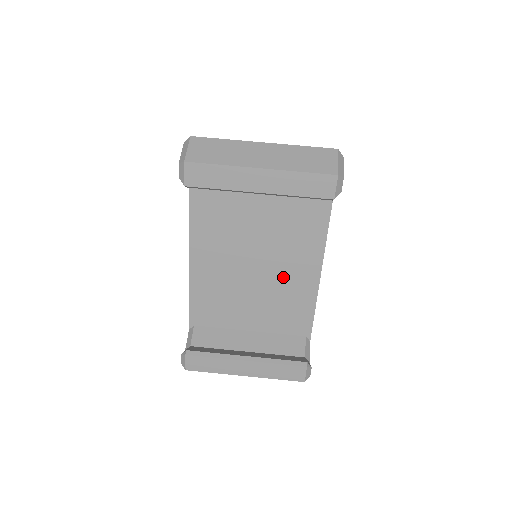
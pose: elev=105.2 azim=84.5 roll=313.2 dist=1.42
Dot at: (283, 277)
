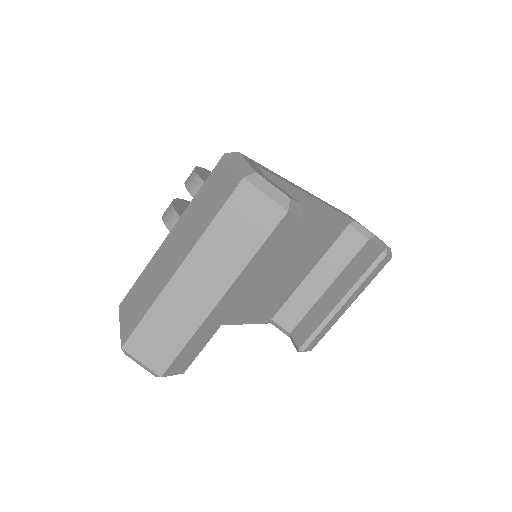
Dot at: (295, 240)
